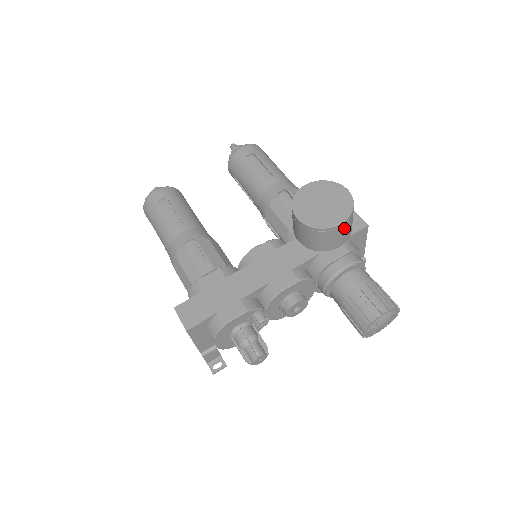
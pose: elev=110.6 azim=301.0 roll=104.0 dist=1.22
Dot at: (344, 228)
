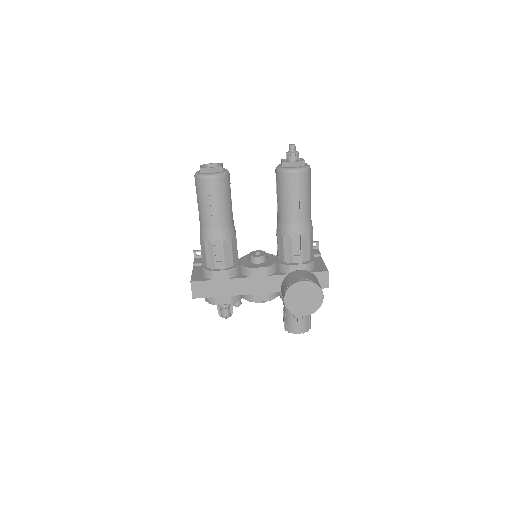
Dot at: occluded
